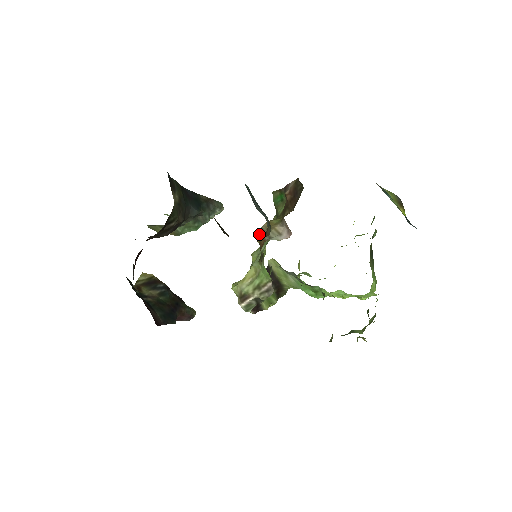
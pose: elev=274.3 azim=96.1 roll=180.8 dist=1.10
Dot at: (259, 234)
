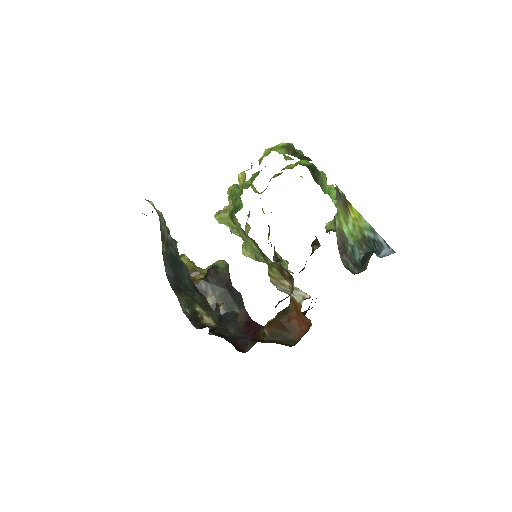
Dot at: occluded
